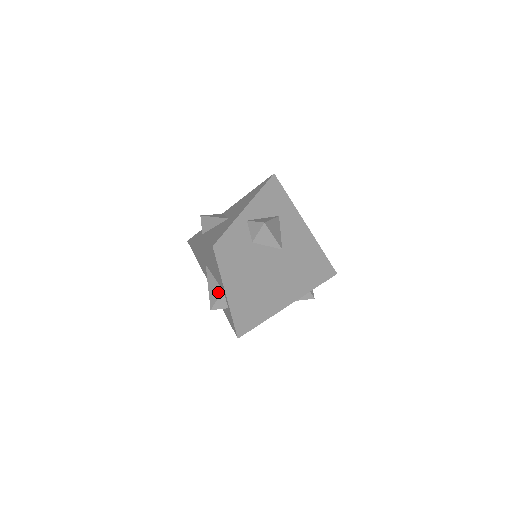
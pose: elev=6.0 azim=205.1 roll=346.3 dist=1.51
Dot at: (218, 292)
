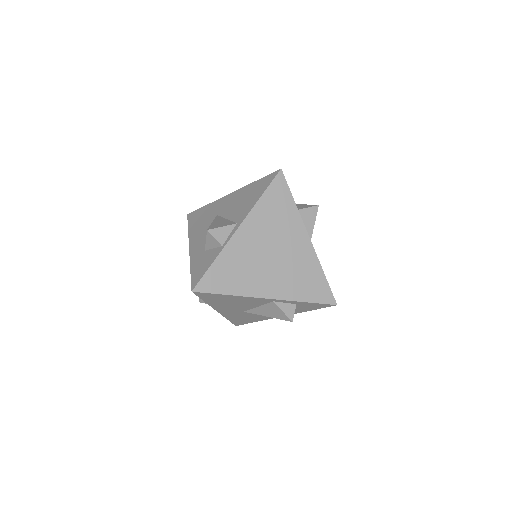
Dot at: (228, 223)
